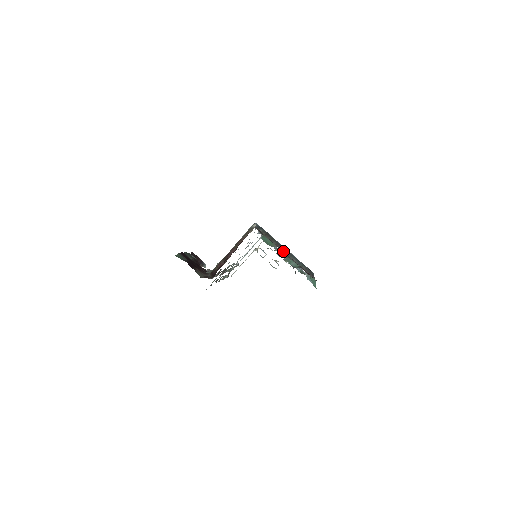
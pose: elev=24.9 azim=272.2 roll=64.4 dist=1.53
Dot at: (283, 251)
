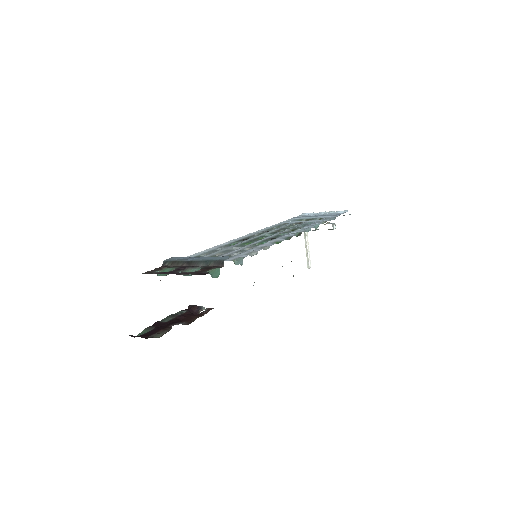
Dot at: (189, 265)
